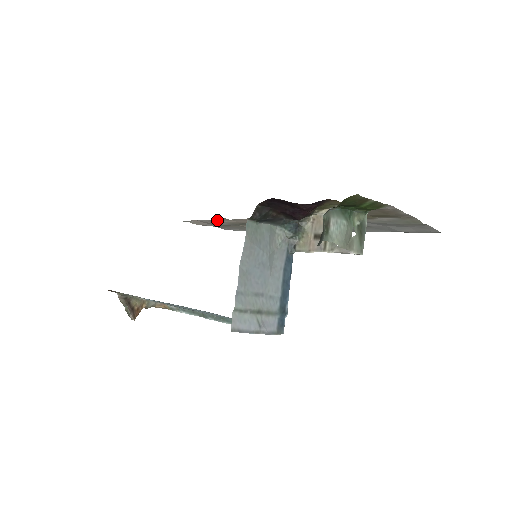
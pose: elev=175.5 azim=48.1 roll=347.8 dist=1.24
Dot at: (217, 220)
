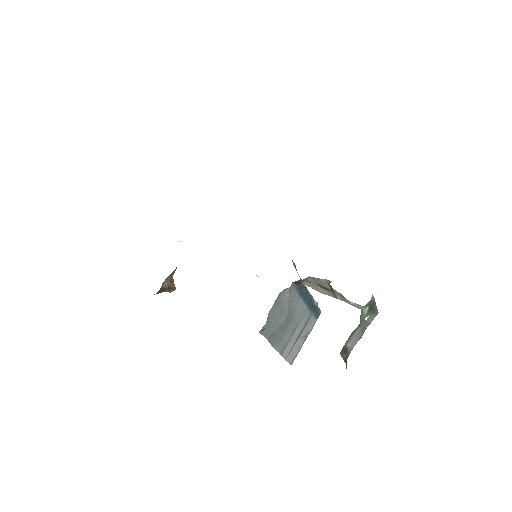
Dot at: occluded
